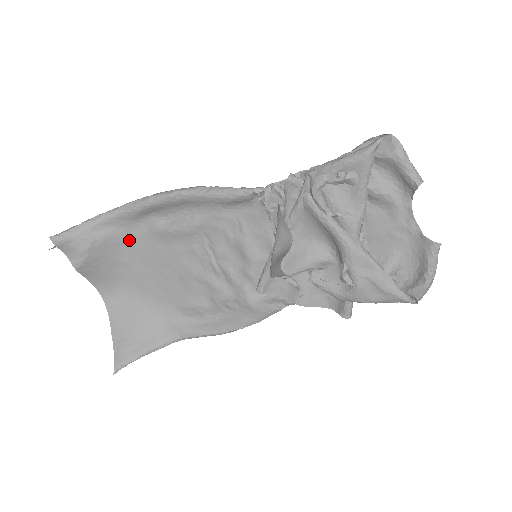
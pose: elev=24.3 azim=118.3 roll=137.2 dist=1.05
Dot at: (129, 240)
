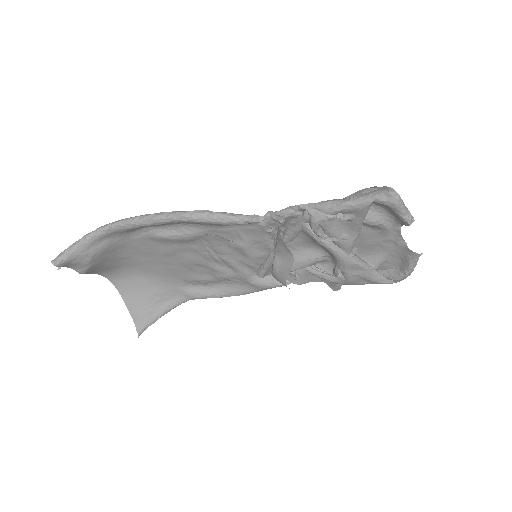
Dot at: (127, 243)
